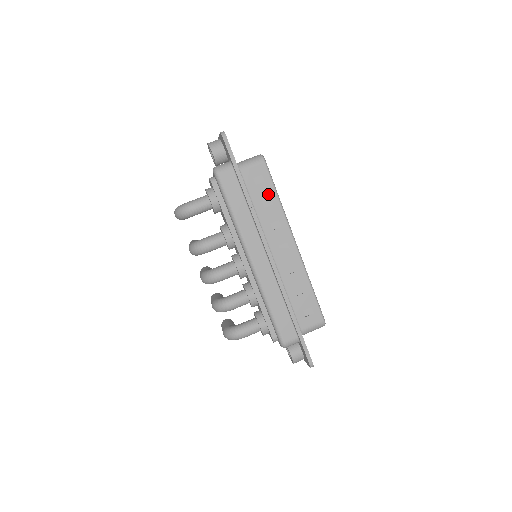
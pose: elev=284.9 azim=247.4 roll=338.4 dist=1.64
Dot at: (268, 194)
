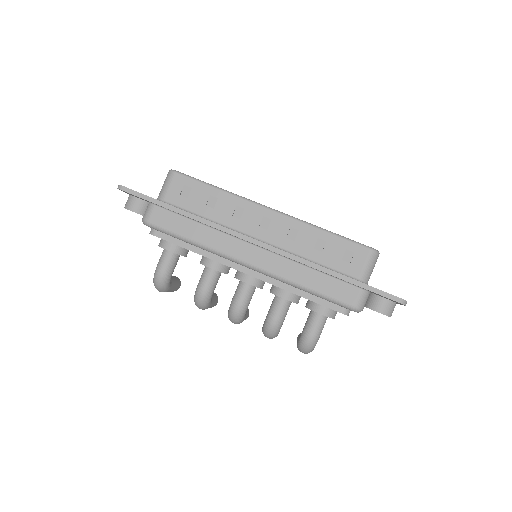
Dot at: (205, 194)
